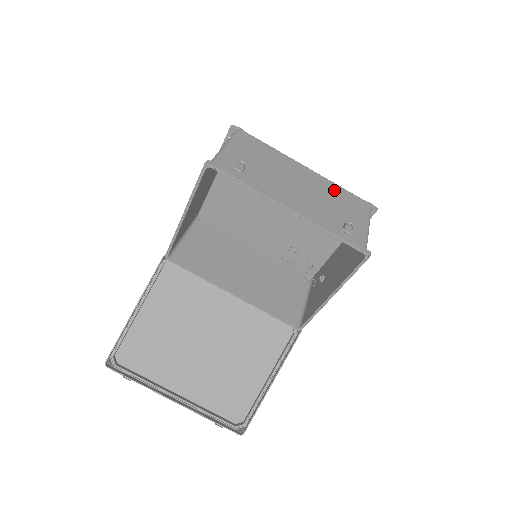
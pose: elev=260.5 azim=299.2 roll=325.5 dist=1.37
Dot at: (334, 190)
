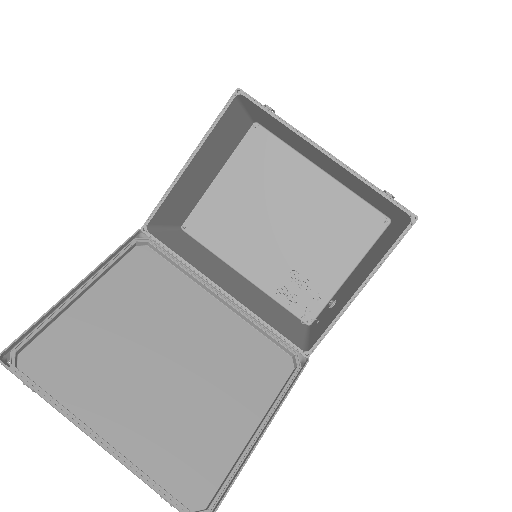
Dot at: occluded
